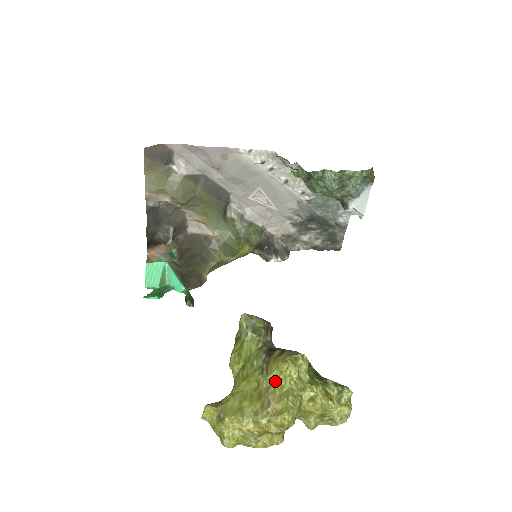
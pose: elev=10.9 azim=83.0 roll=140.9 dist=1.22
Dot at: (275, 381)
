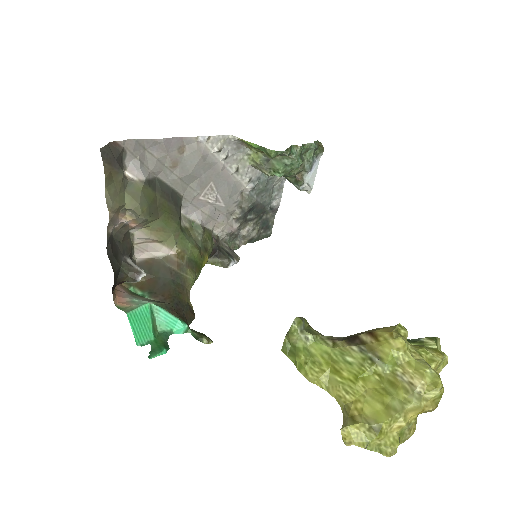
Dot at: (397, 362)
